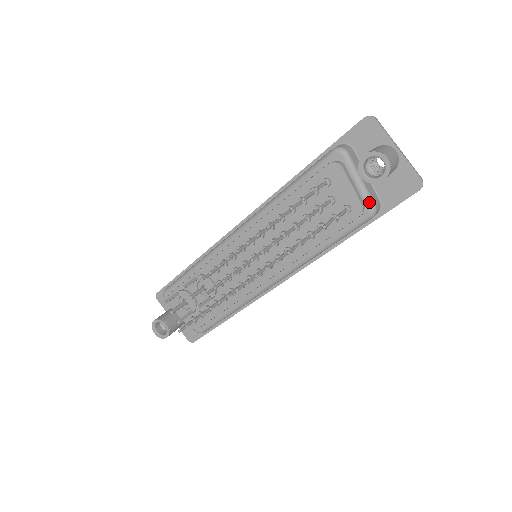
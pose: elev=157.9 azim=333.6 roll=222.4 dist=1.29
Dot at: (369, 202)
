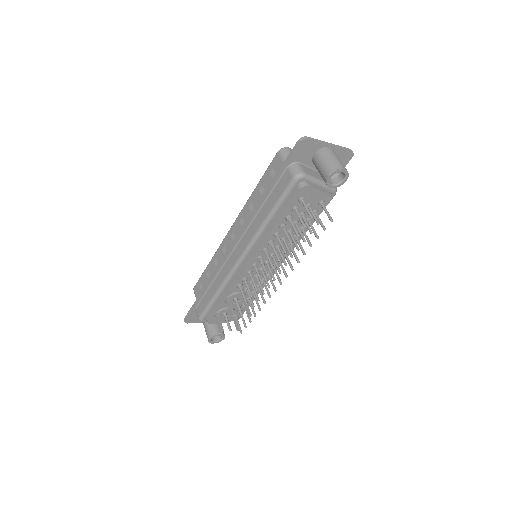
Dot at: (332, 189)
